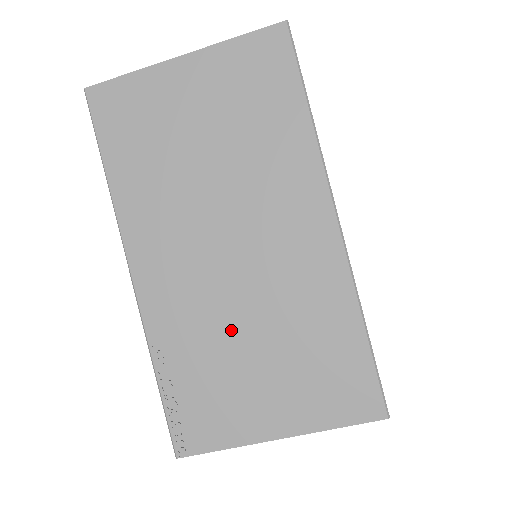
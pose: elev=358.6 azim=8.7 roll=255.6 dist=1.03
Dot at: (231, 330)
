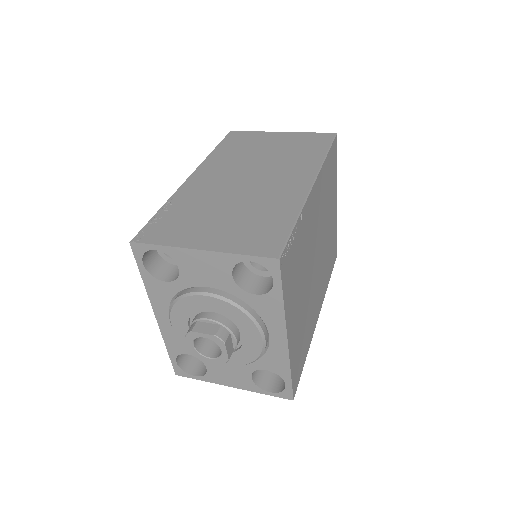
Dot at: (219, 204)
